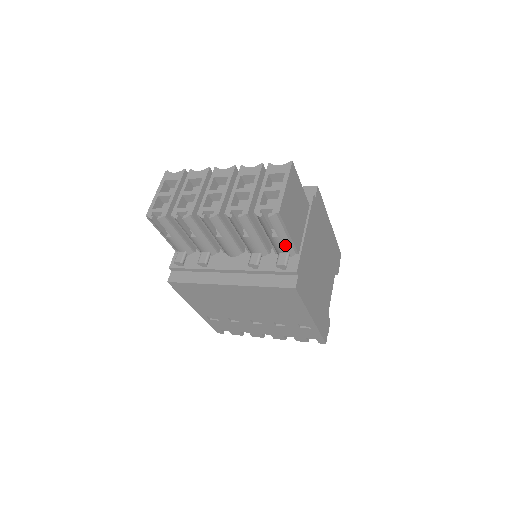
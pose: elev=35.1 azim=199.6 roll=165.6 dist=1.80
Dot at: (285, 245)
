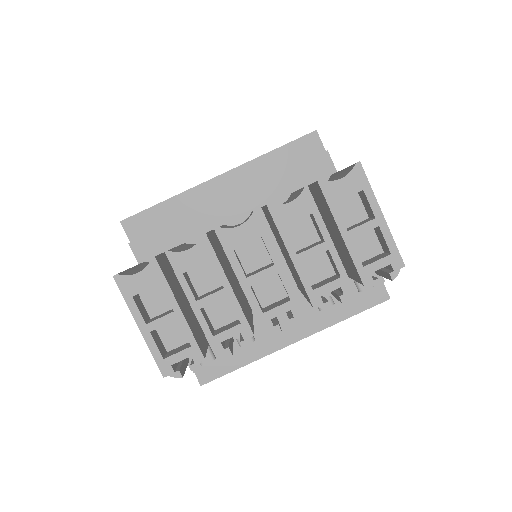
Dot at: occluded
